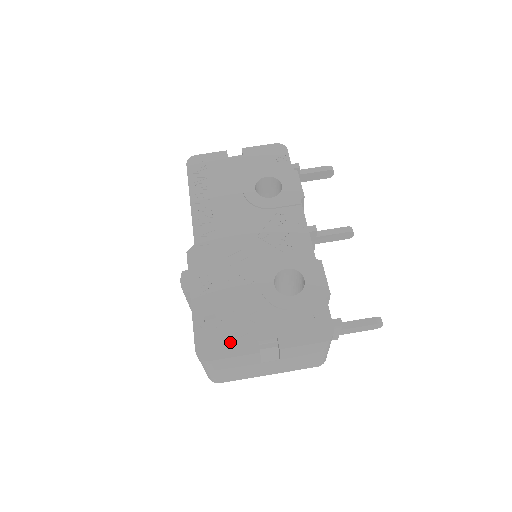
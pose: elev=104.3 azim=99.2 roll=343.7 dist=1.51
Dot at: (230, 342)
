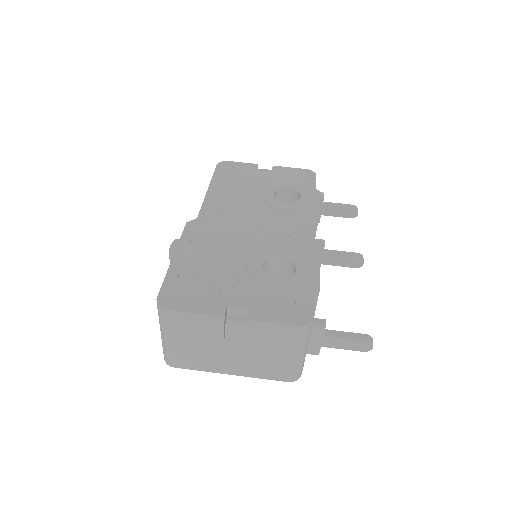
Dot at: (196, 300)
